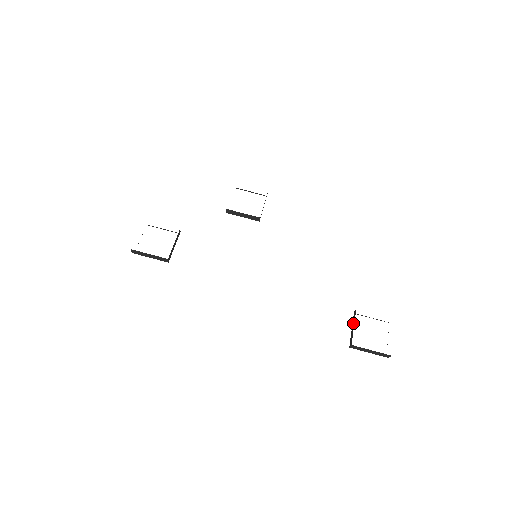
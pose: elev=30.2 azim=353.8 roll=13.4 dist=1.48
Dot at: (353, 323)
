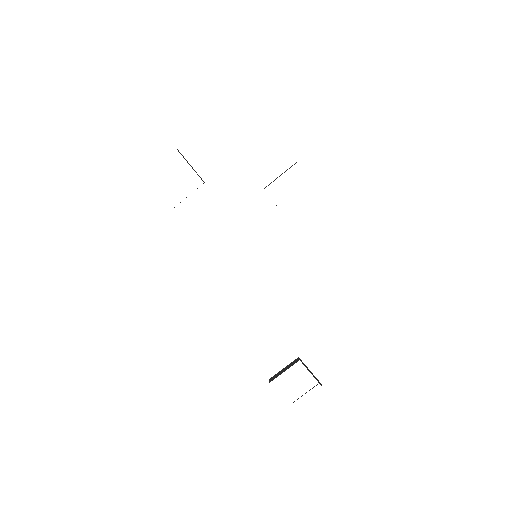
Dot at: (287, 367)
